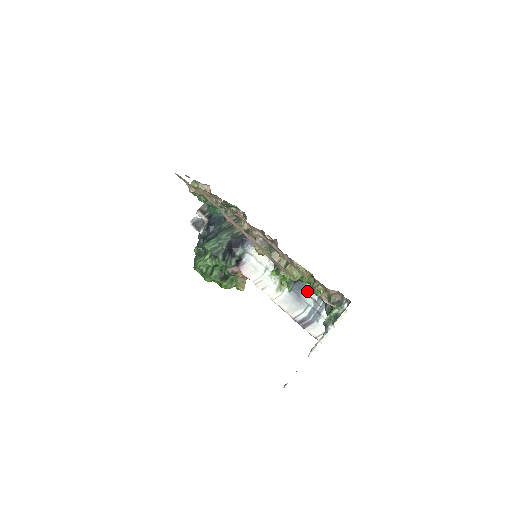
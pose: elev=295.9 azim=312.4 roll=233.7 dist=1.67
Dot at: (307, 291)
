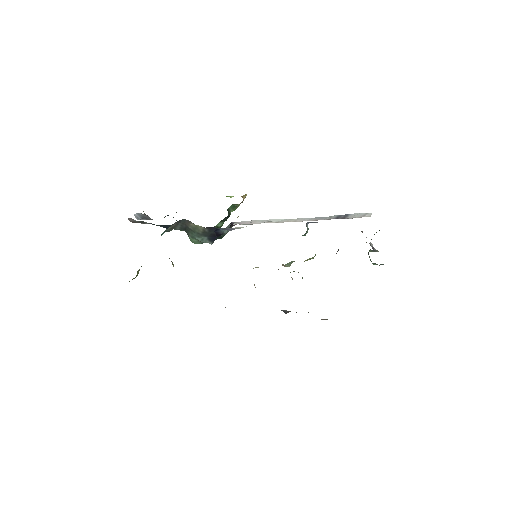
Dot at: occluded
